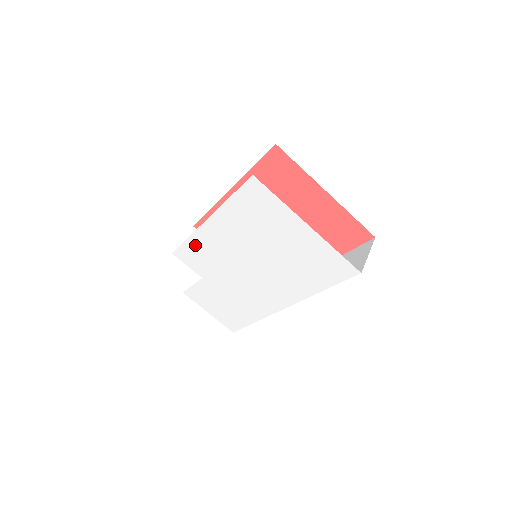
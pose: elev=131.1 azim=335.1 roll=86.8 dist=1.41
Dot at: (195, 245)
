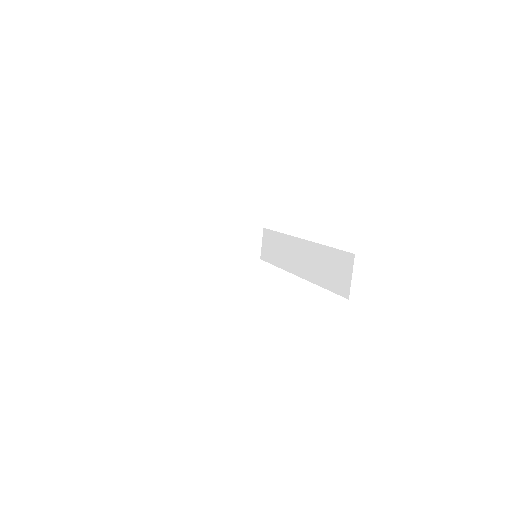
Dot at: occluded
